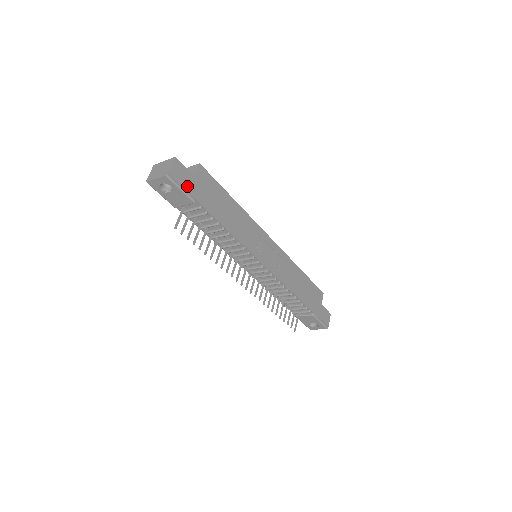
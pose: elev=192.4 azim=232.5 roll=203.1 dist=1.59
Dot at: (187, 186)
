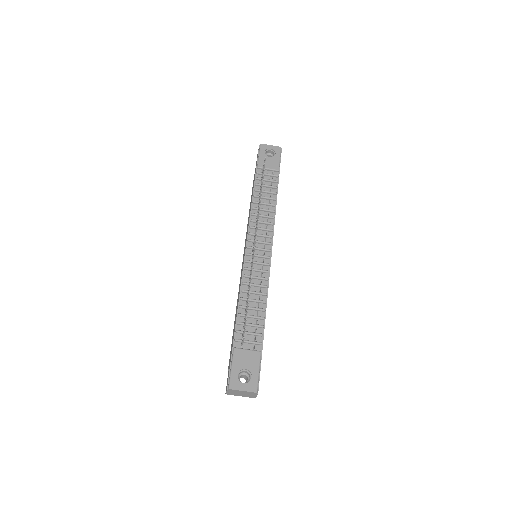
Dot at: occluded
